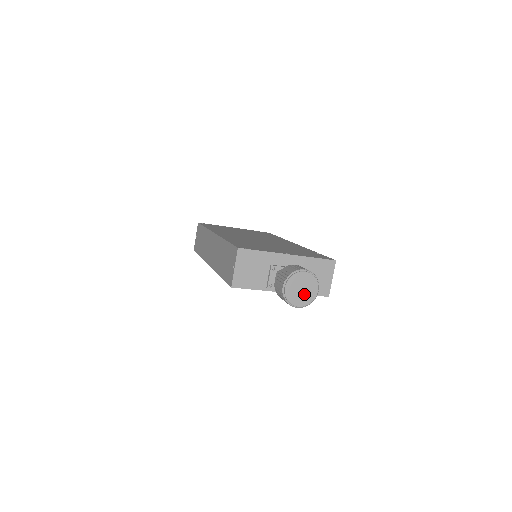
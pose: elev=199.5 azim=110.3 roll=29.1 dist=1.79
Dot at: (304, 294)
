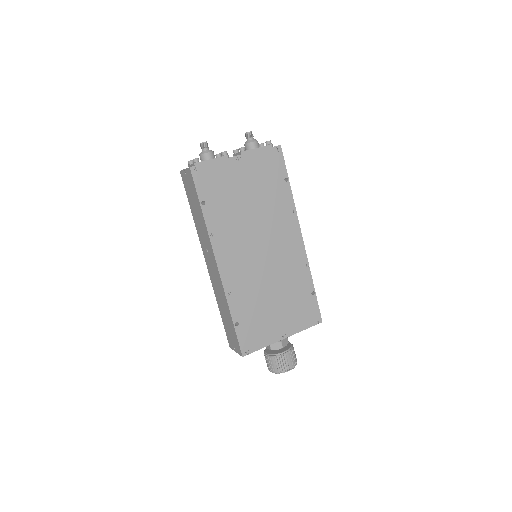
Dot at: occluded
